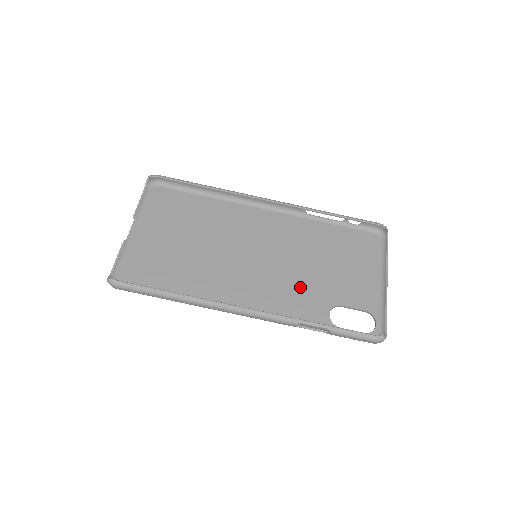
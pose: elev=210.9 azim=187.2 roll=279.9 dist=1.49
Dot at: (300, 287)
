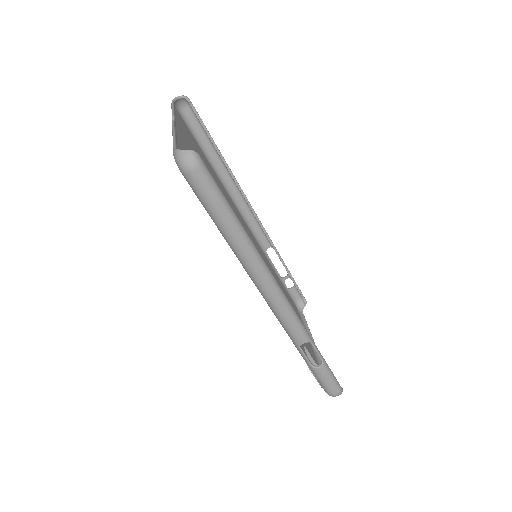
Dot at: occluded
